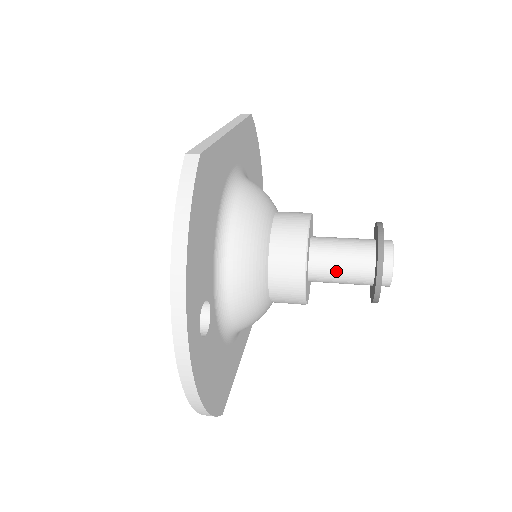
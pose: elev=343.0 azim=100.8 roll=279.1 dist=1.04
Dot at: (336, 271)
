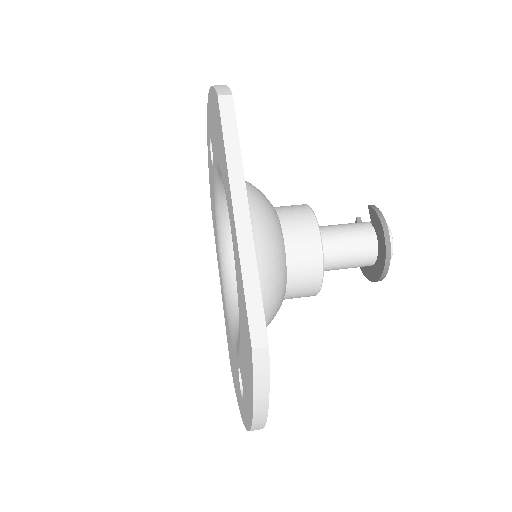
Dot at: occluded
